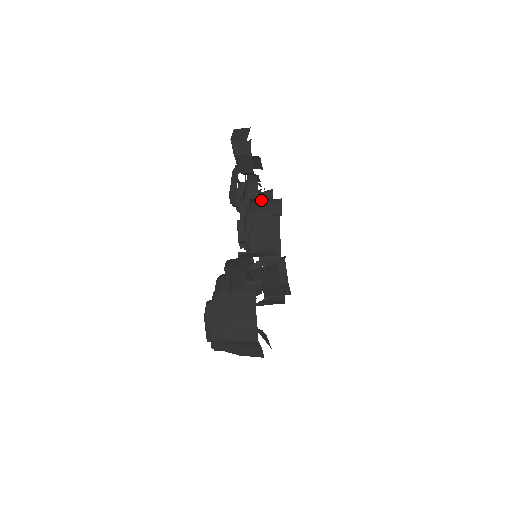
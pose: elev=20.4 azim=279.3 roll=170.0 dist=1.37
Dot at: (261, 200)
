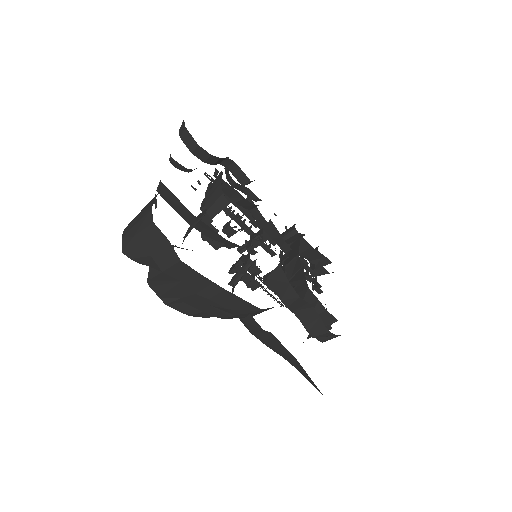
Dot at: (255, 207)
